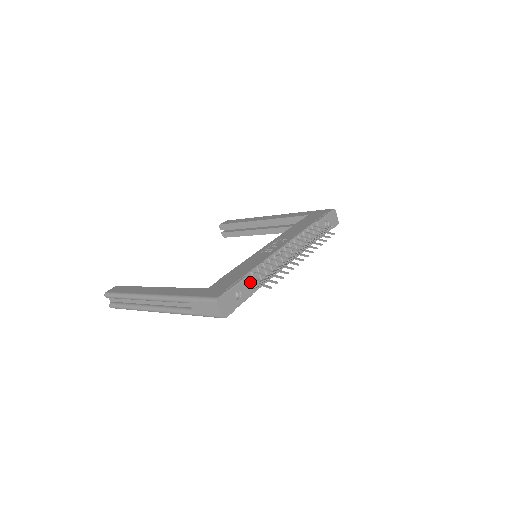
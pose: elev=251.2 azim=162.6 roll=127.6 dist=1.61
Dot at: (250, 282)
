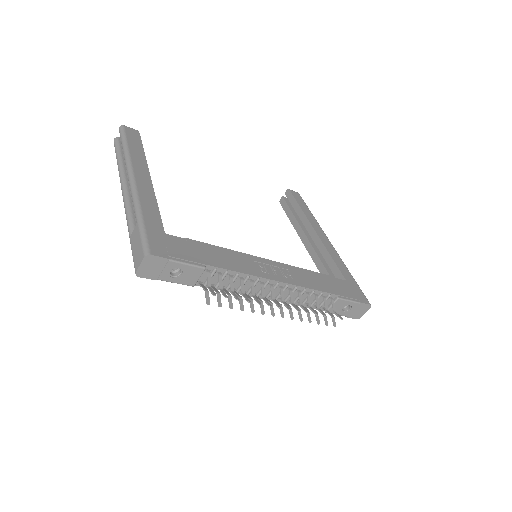
Dot at: (204, 274)
